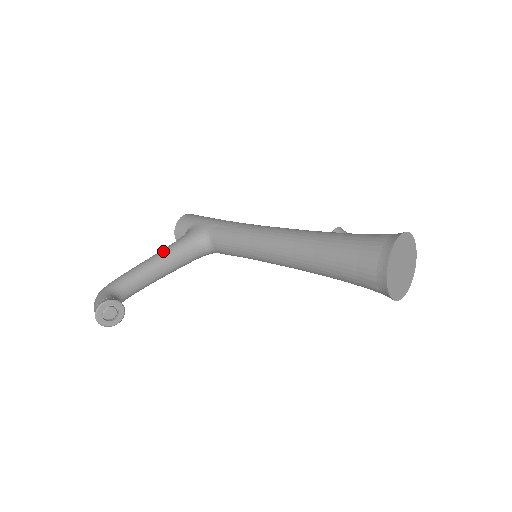
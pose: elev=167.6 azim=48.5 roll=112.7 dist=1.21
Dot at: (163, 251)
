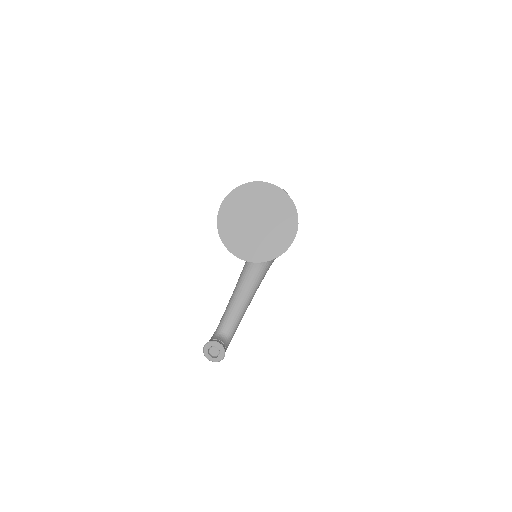
Dot at: occluded
